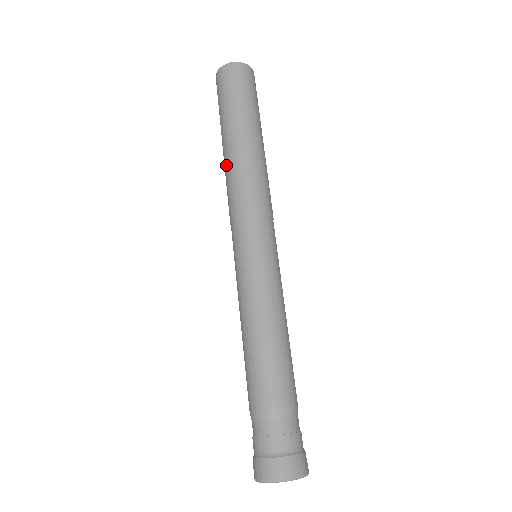
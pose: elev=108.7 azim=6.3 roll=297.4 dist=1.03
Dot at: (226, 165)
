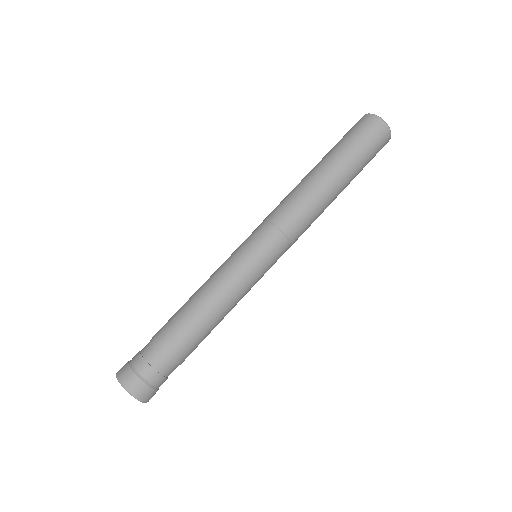
Dot at: (303, 182)
